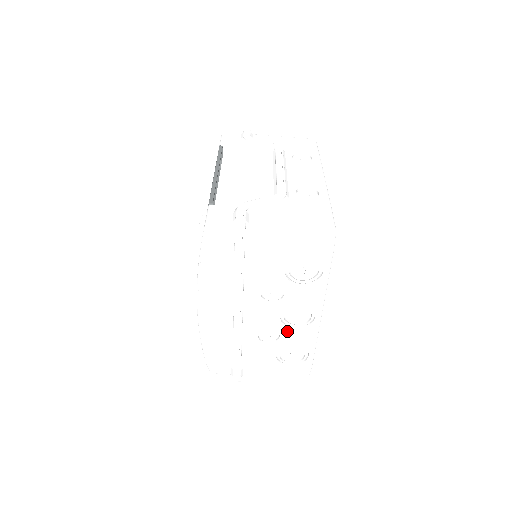
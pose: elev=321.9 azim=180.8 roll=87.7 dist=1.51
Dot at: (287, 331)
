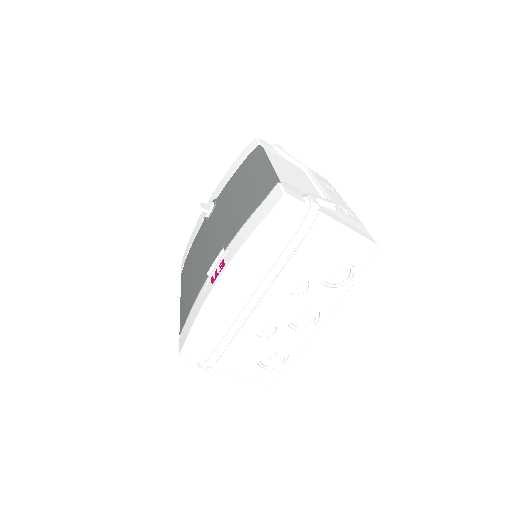
Dot at: (285, 330)
